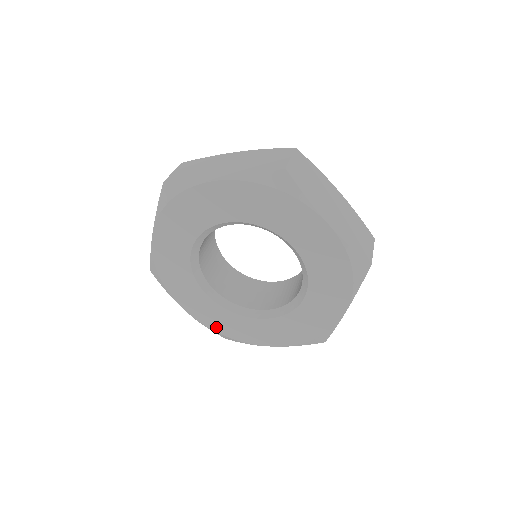
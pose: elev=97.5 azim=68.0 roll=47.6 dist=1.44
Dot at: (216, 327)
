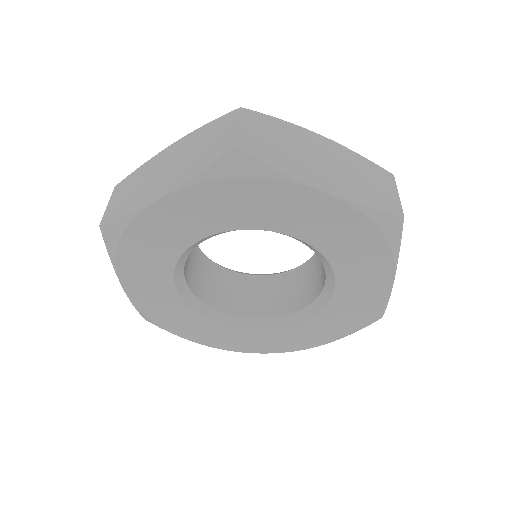
Dot at: (152, 313)
